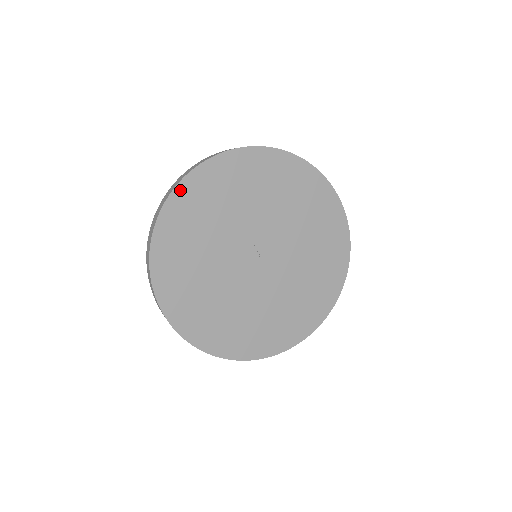
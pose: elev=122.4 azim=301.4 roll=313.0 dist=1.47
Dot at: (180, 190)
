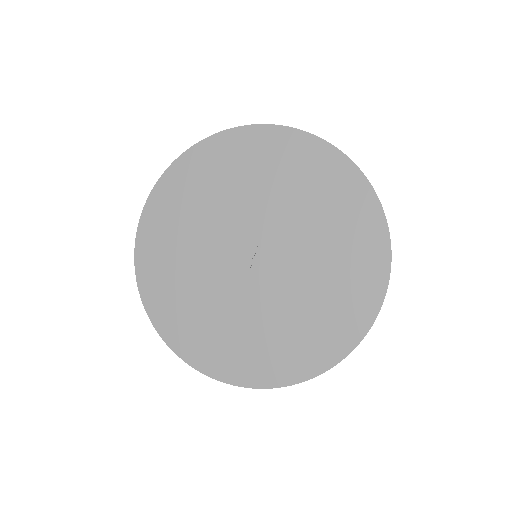
Dot at: (246, 132)
